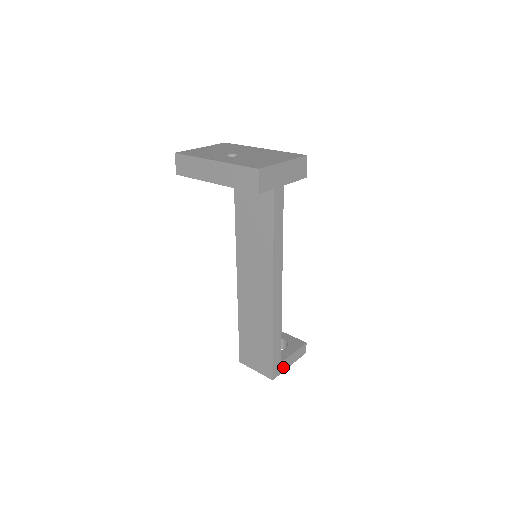
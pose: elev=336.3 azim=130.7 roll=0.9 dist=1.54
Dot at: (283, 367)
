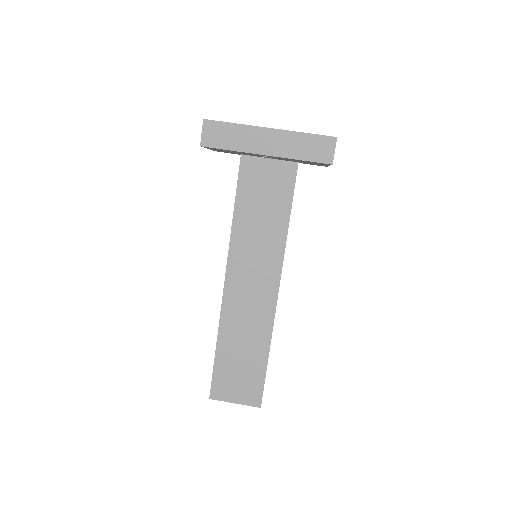
Dot at: occluded
